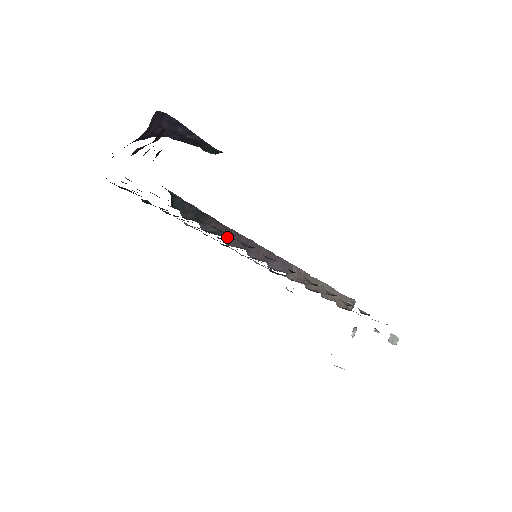
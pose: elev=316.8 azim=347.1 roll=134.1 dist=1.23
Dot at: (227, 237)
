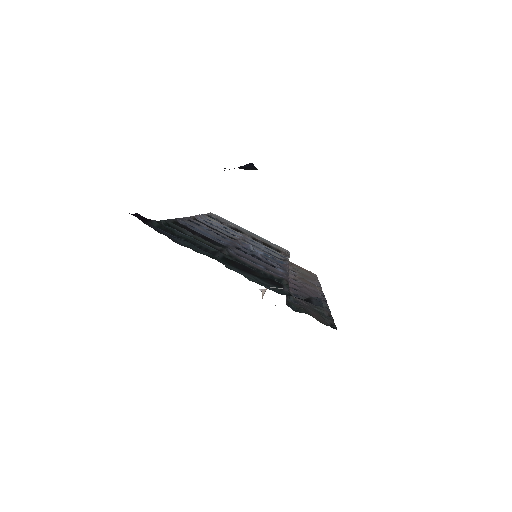
Dot at: occluded
